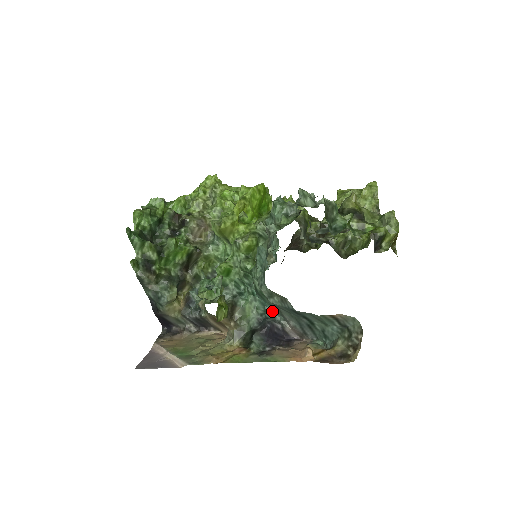
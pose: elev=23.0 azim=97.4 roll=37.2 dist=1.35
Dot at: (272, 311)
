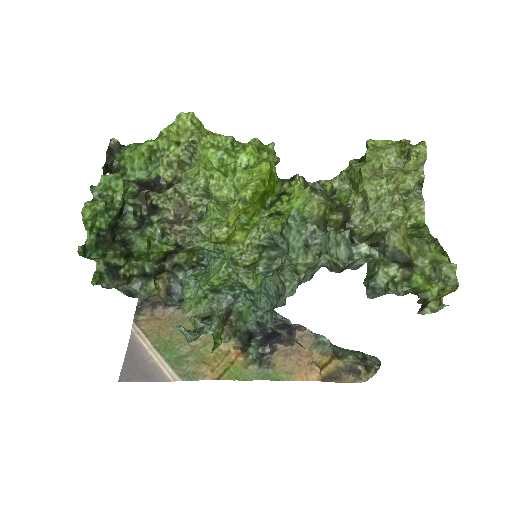
Dot at: occluded
